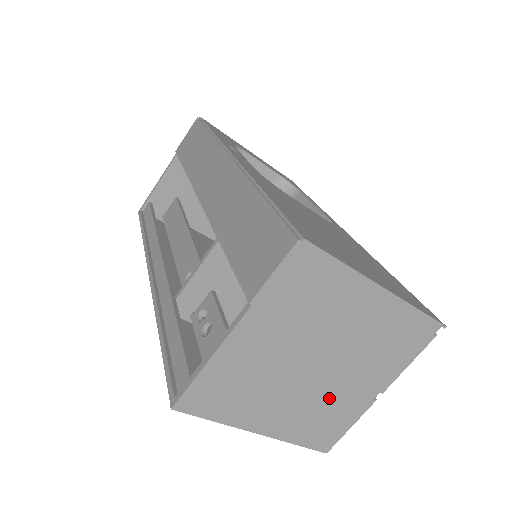
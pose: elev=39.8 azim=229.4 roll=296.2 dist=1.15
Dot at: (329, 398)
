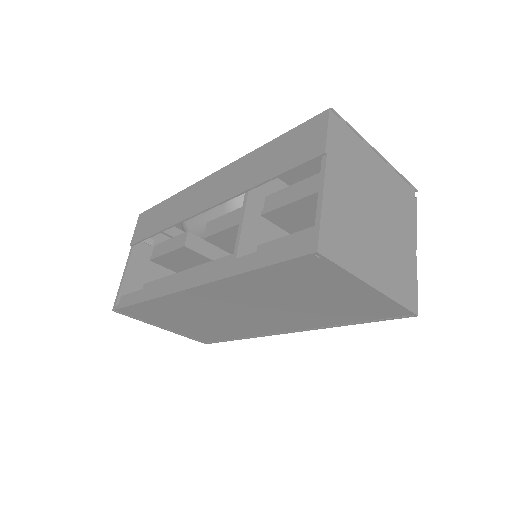
Dot at: (394, 251)
